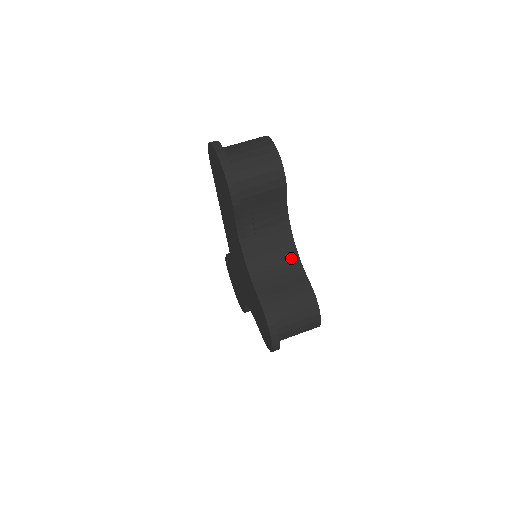
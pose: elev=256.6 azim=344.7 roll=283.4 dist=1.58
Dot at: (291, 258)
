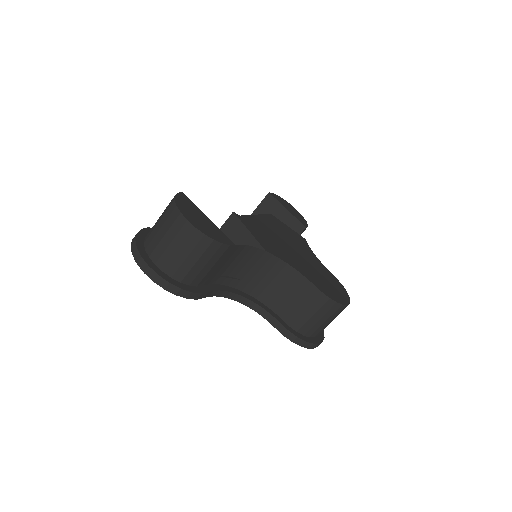
Dot at: (285, 272)
